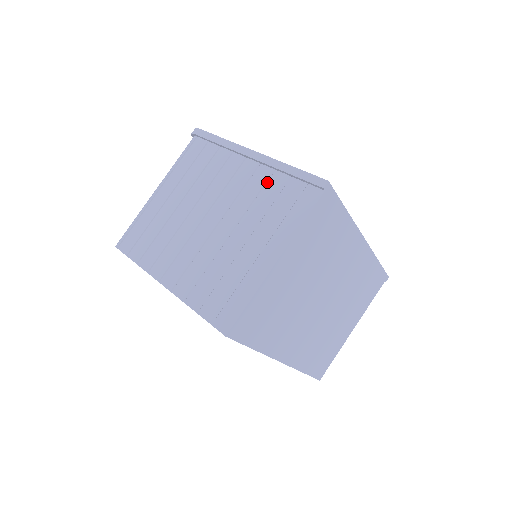
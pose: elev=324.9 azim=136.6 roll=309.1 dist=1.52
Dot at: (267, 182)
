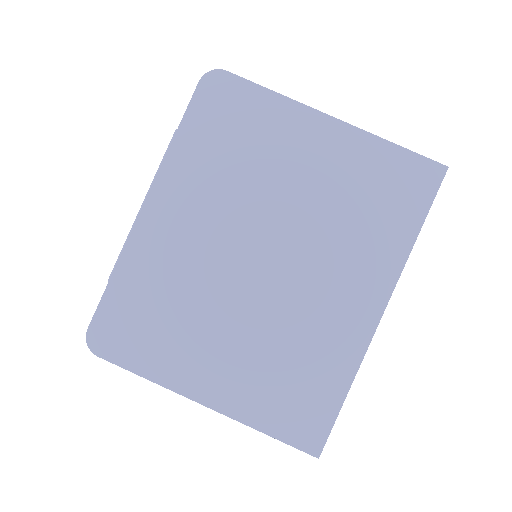
Dot at: occluded
